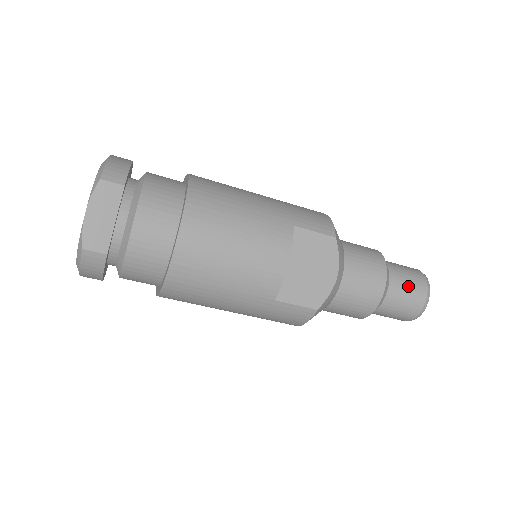
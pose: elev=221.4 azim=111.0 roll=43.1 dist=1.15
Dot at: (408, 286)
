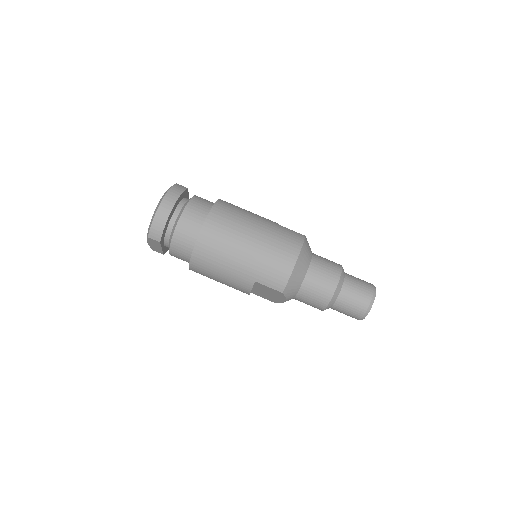
Dot at: occluded
